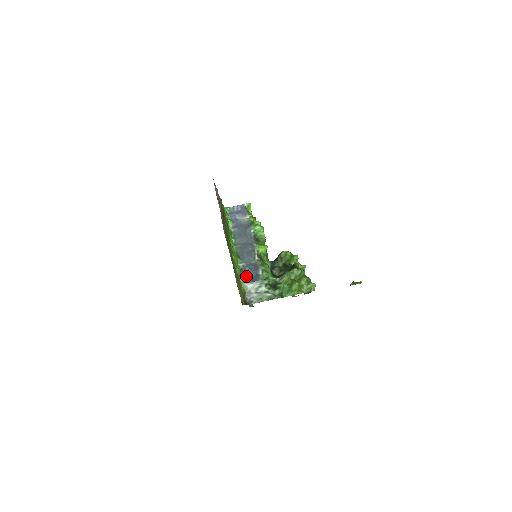
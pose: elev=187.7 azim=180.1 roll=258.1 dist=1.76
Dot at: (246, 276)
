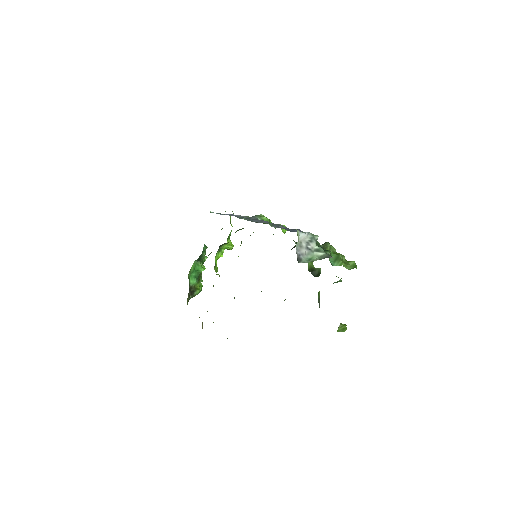
Dot at: (290, 230)
